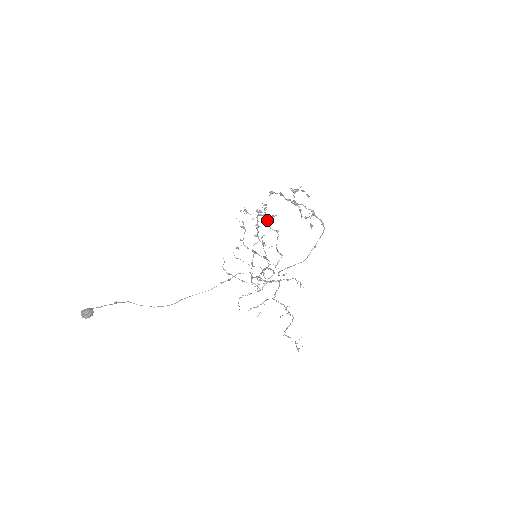
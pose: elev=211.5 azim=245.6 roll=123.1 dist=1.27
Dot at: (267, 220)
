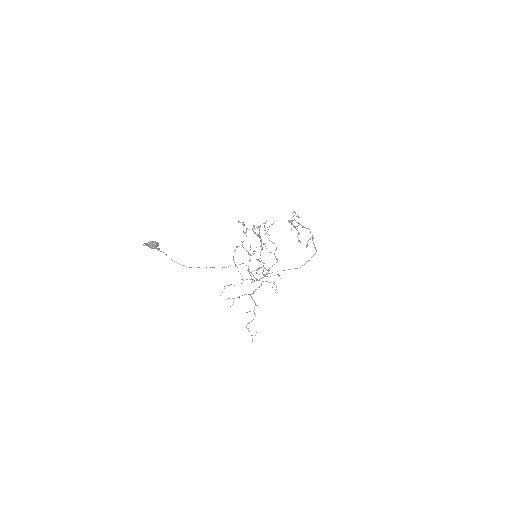
Dot at: (268, 234)
